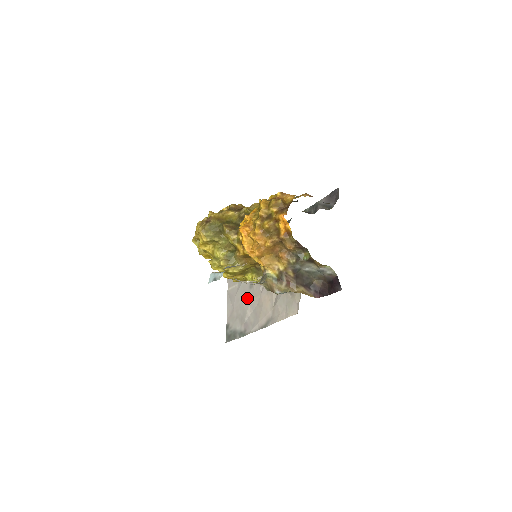
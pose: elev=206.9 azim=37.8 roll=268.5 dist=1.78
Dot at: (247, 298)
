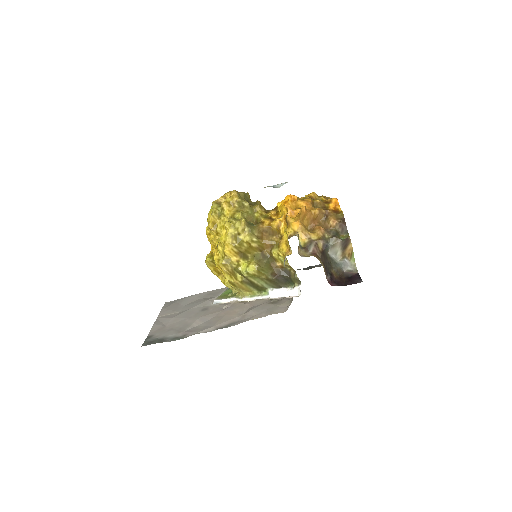
Dot at: (196, 316)
